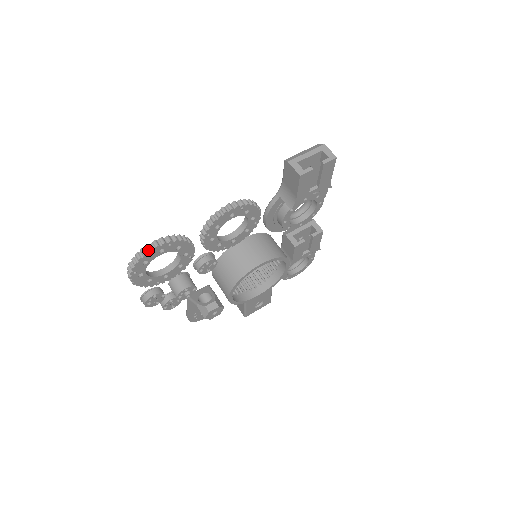
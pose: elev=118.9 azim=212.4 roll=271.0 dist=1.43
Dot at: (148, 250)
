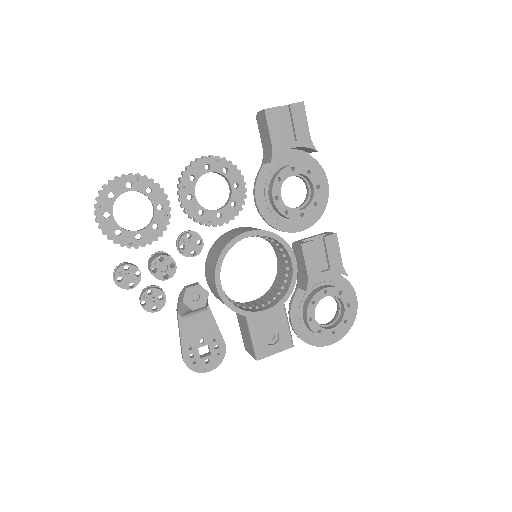
Dot at: (114, 178)
